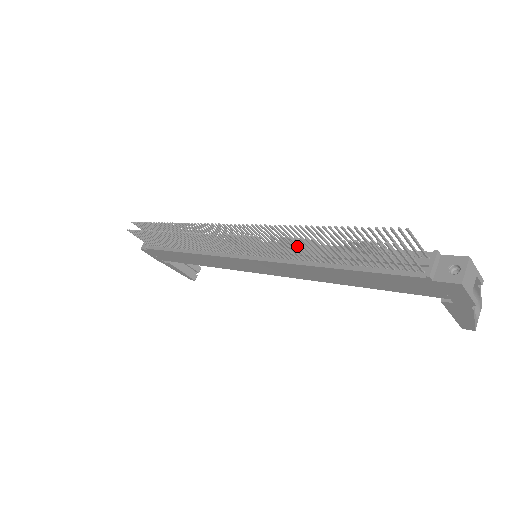
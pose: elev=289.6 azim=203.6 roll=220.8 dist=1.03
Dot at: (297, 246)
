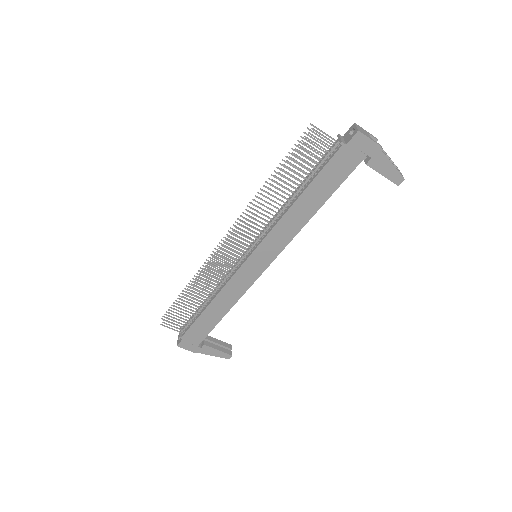
Dot at: (269, 199)
